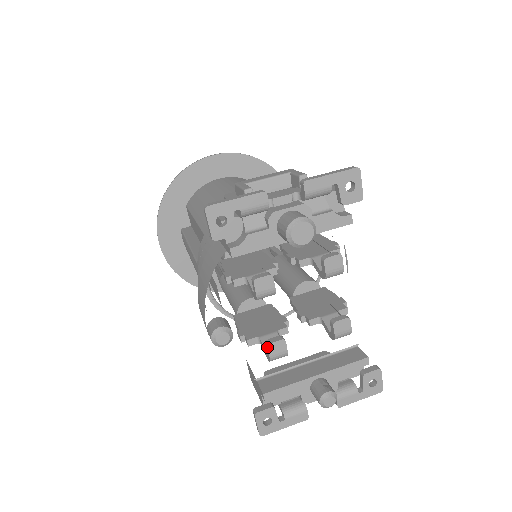
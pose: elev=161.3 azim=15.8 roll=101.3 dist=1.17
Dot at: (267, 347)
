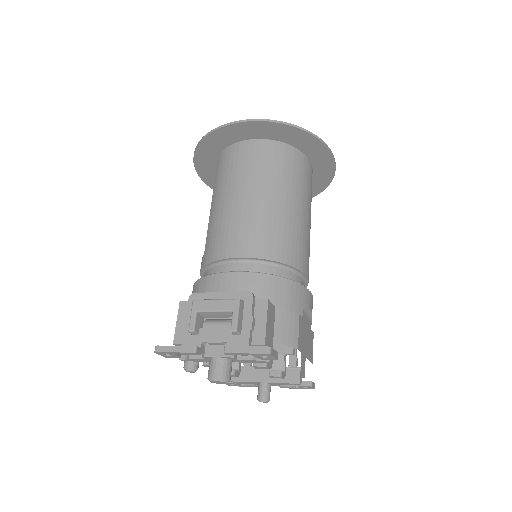
Dot at: occluded
